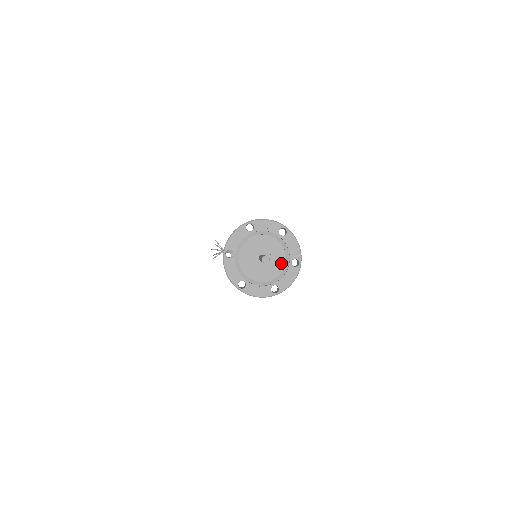
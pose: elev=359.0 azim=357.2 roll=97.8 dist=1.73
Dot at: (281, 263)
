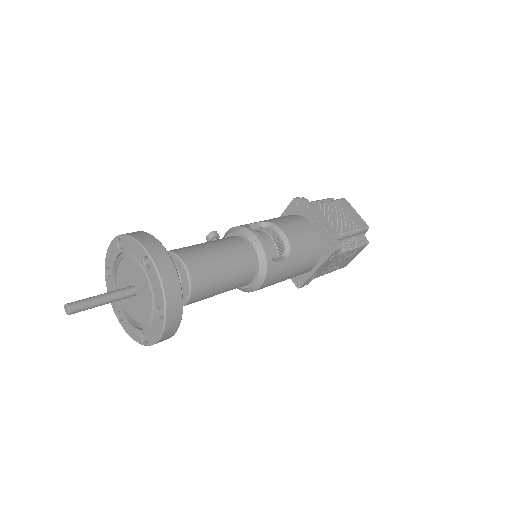
Dot at: (144, 277)
